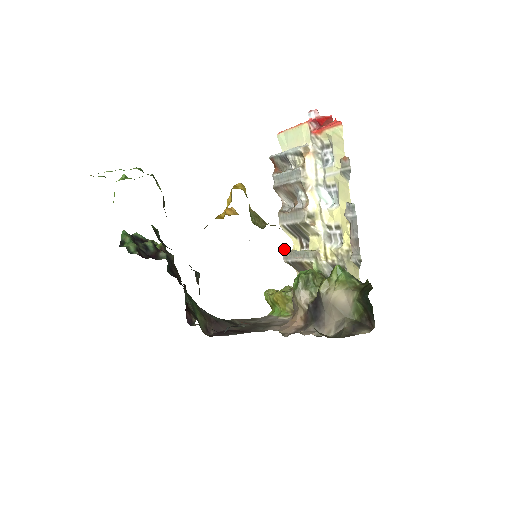
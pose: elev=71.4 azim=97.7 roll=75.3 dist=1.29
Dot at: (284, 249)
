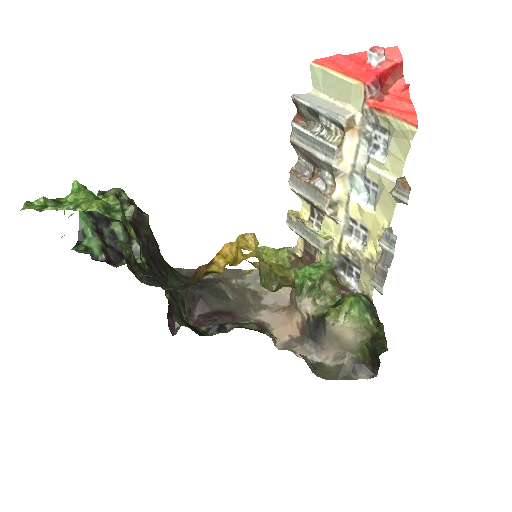
Dot at: (289, 210)
